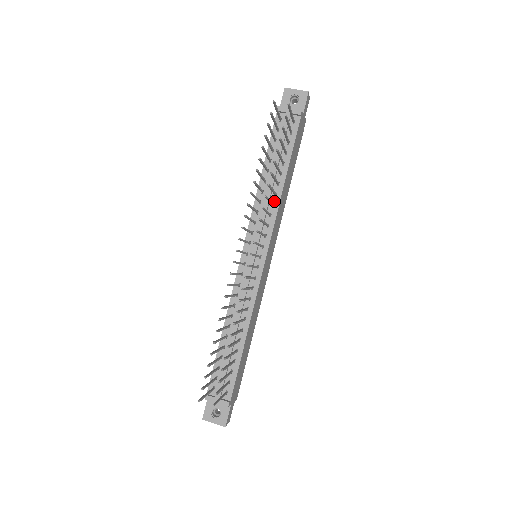
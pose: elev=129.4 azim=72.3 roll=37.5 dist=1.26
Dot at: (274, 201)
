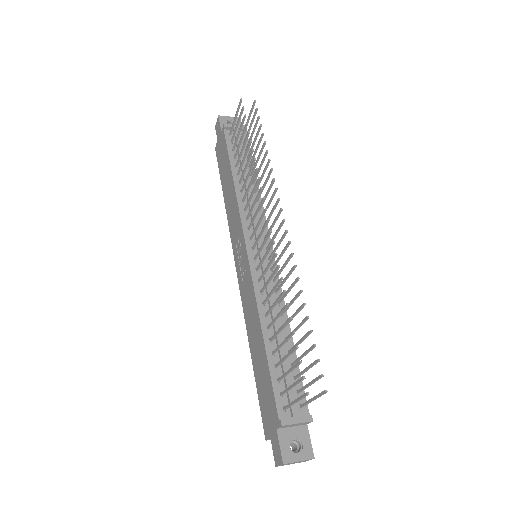
Dot at: occluded
